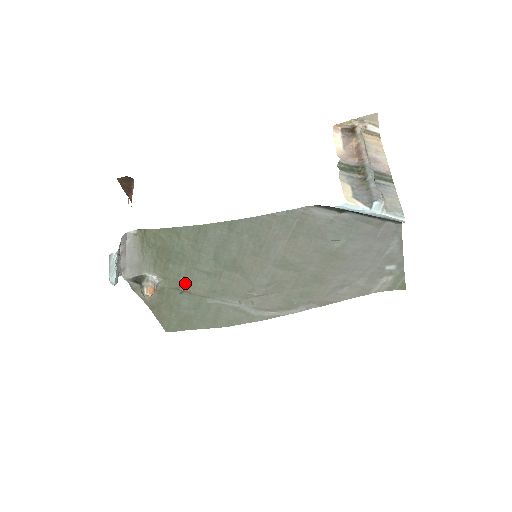
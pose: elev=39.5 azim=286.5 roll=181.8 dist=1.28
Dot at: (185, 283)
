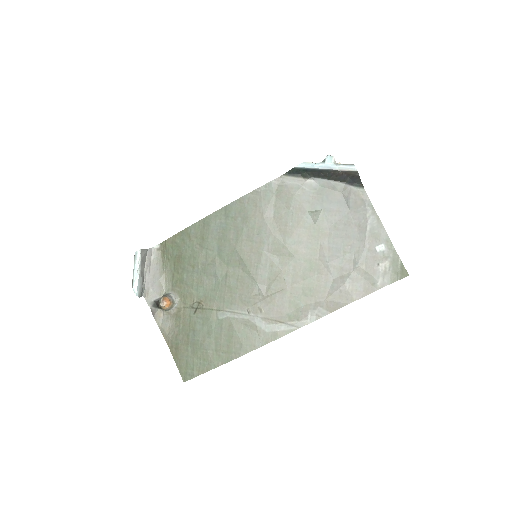
Dot at: (198, 296)
